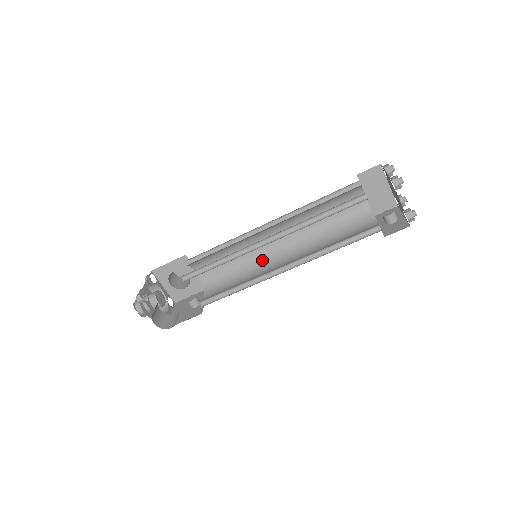
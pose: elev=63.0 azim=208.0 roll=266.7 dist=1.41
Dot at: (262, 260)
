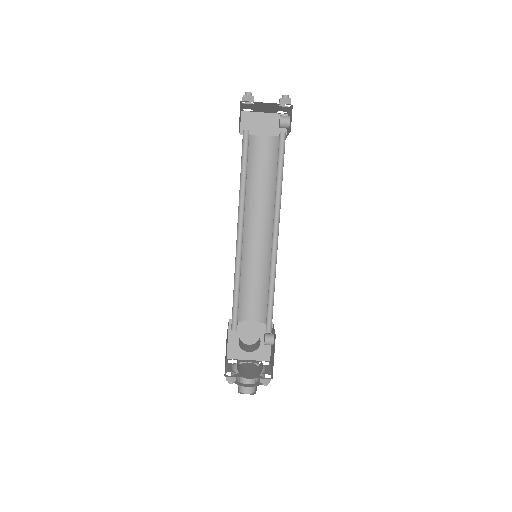
Dot at: (269, 256)
